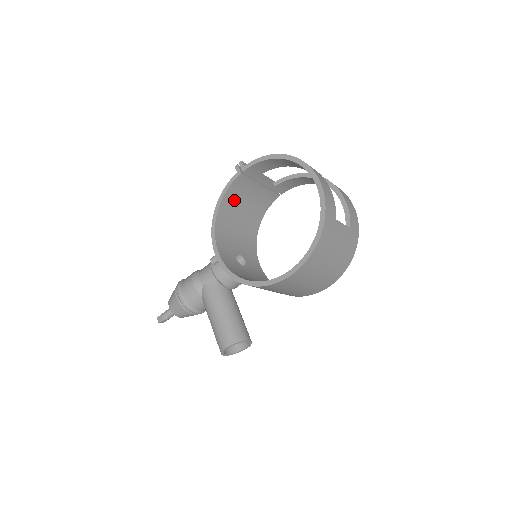
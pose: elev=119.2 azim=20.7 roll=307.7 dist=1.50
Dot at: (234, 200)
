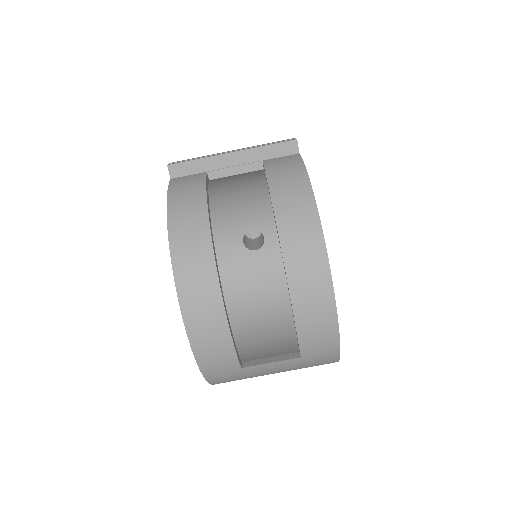
Dot at: (209, 183)
